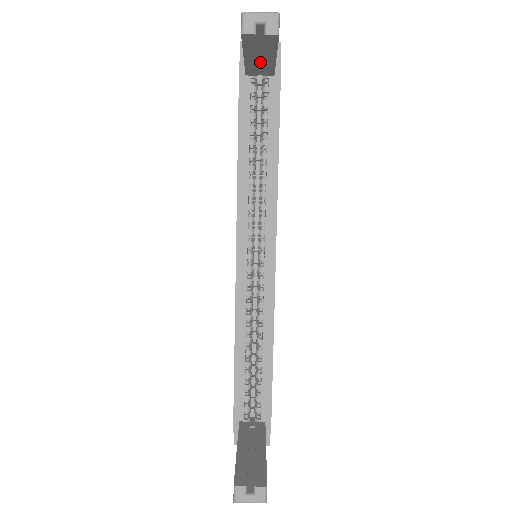
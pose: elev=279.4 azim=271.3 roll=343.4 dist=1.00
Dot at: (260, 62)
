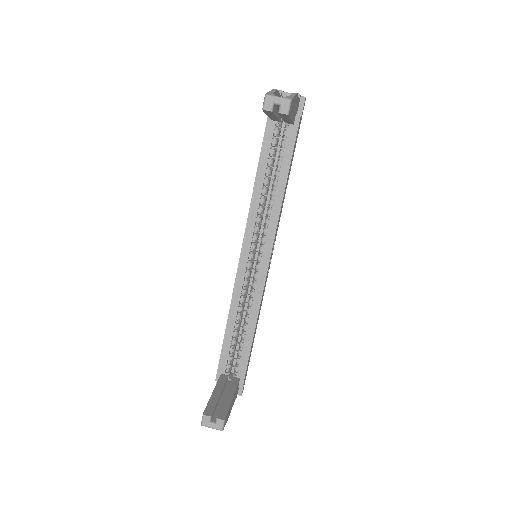
Dot at: occluded
